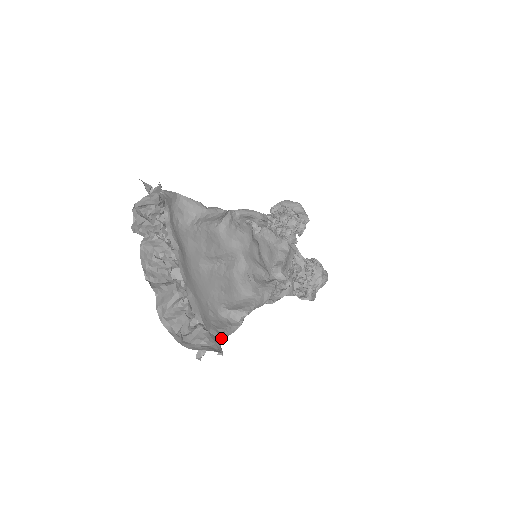
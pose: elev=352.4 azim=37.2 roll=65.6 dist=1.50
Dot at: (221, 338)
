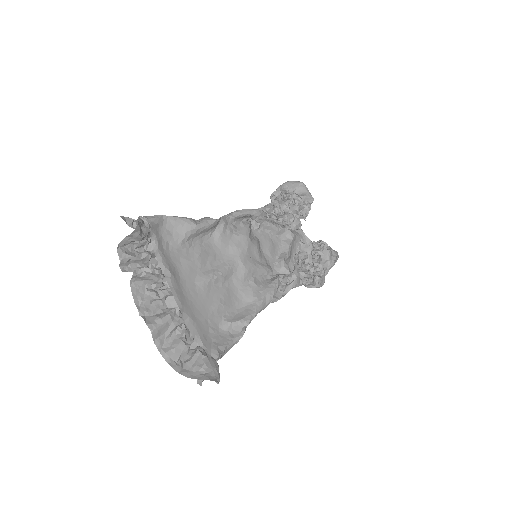
Dot at: (223, 354)
